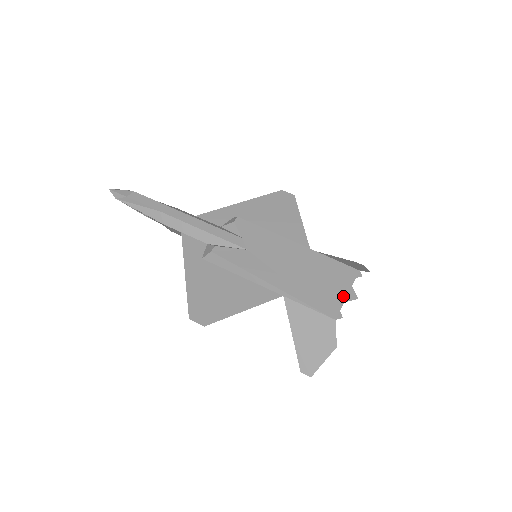
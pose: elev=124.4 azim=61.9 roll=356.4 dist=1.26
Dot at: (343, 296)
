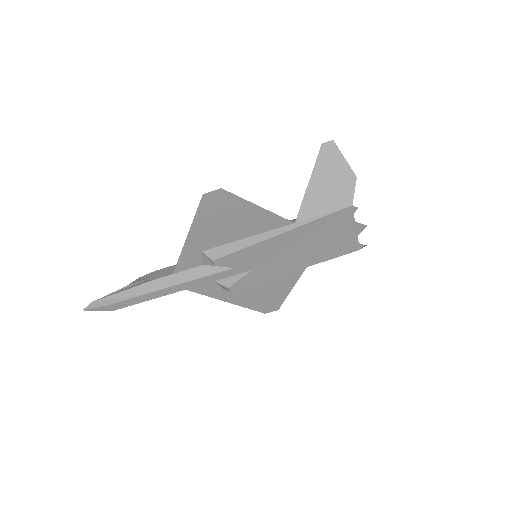
Dot at: (354, 233)
